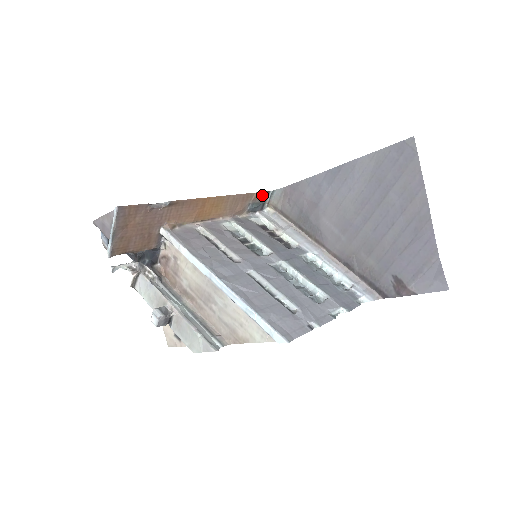
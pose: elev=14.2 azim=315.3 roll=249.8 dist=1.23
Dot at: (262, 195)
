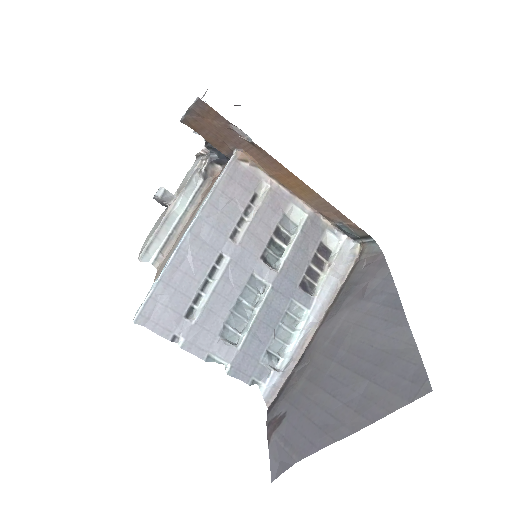
Dot at: (362, 231)
